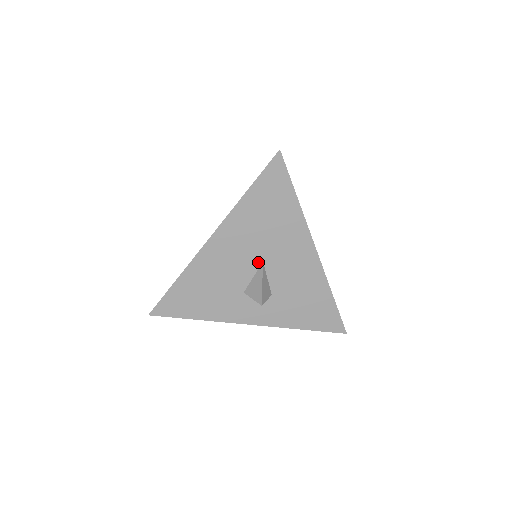
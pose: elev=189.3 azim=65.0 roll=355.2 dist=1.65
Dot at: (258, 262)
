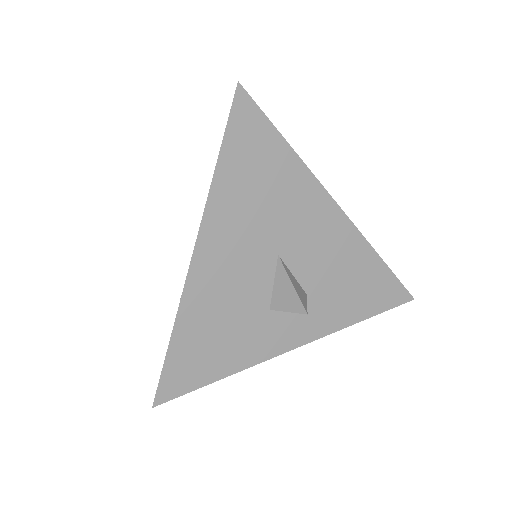
Dot at: (272, 258)
